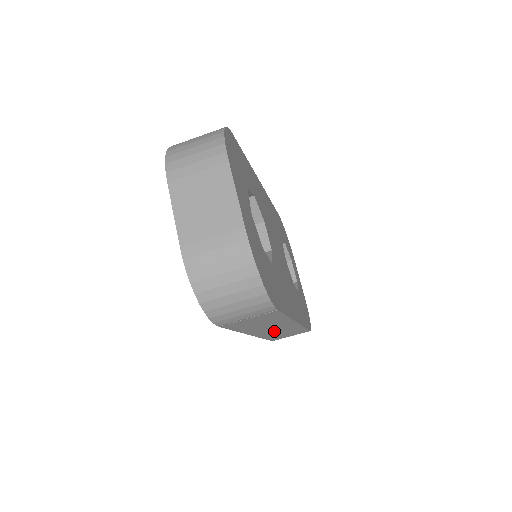
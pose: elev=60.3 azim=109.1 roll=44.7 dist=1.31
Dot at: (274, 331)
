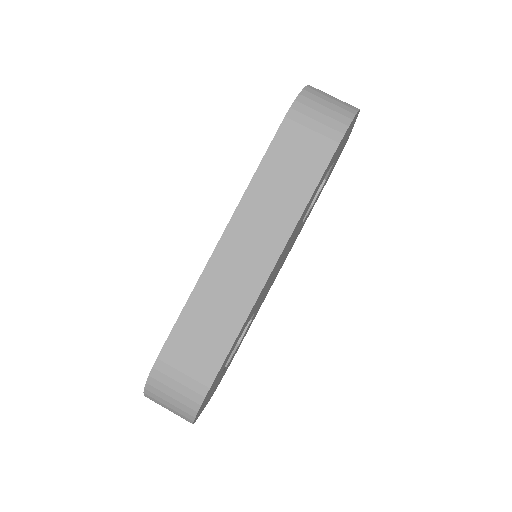
Dot at: (233, 270)
